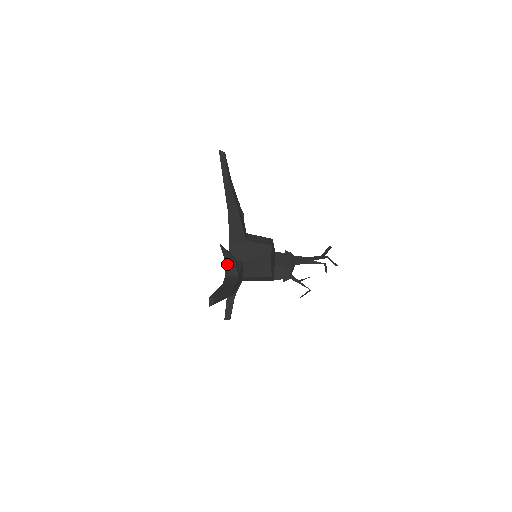
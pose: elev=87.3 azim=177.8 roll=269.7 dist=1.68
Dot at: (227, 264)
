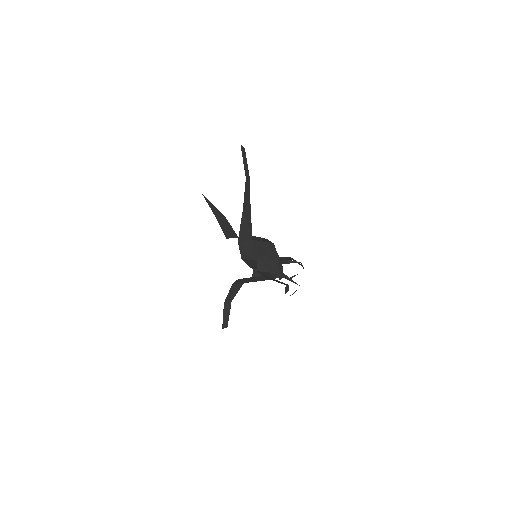
Dot at: (259, 259)
